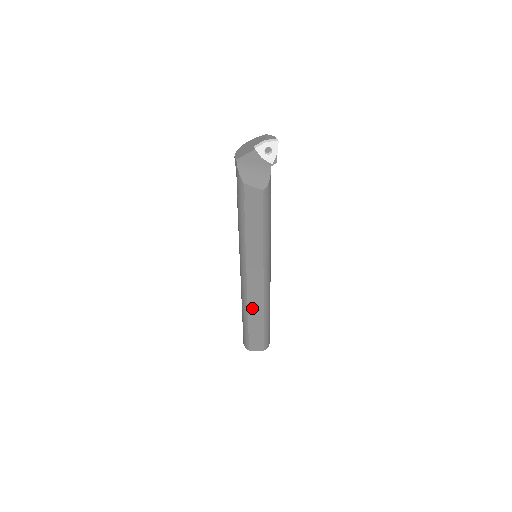
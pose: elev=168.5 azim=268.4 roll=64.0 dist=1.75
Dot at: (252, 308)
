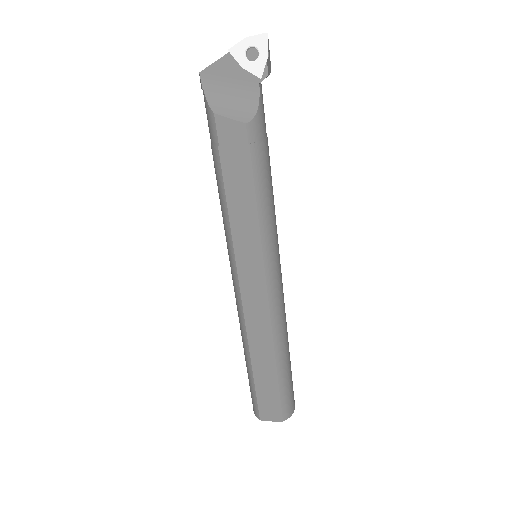
Dot at: (256, 346)
